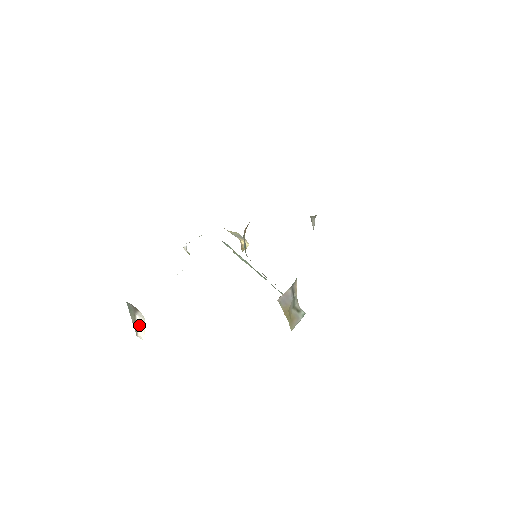
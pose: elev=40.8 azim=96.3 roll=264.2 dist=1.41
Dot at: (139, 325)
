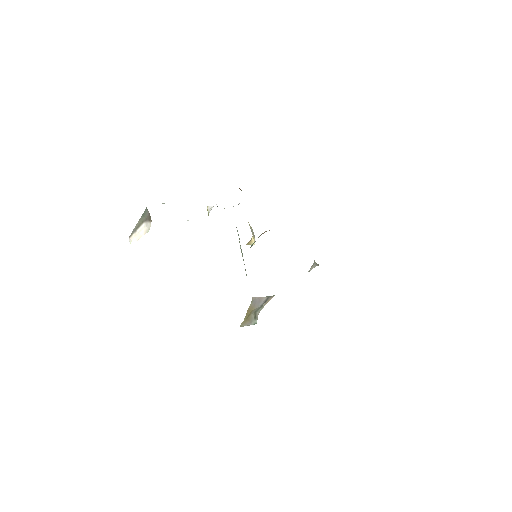
Dot at: (139, 231)
